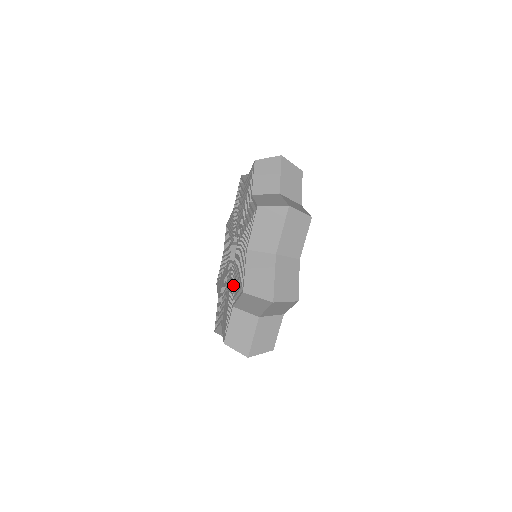
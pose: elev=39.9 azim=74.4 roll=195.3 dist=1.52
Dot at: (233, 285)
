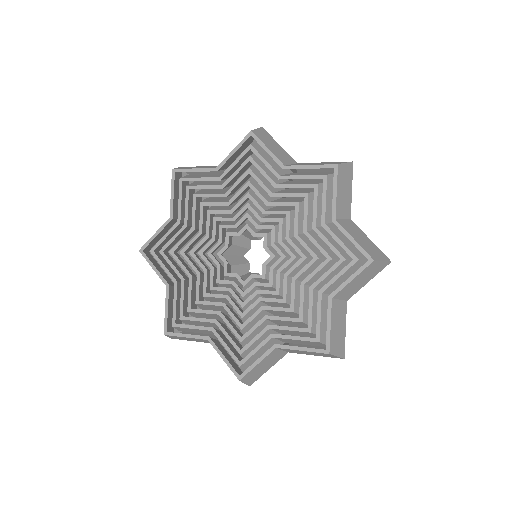
Dot at: (268, 316)
